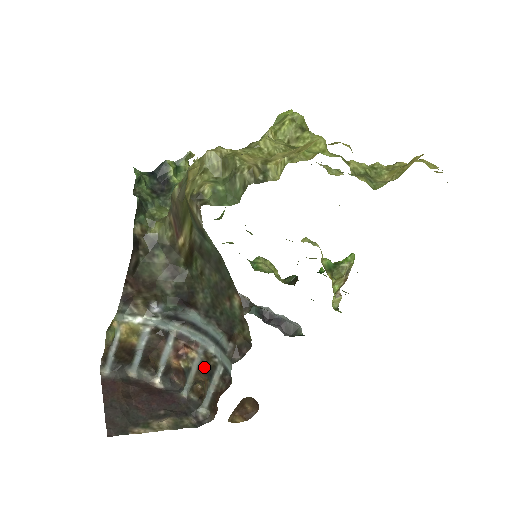
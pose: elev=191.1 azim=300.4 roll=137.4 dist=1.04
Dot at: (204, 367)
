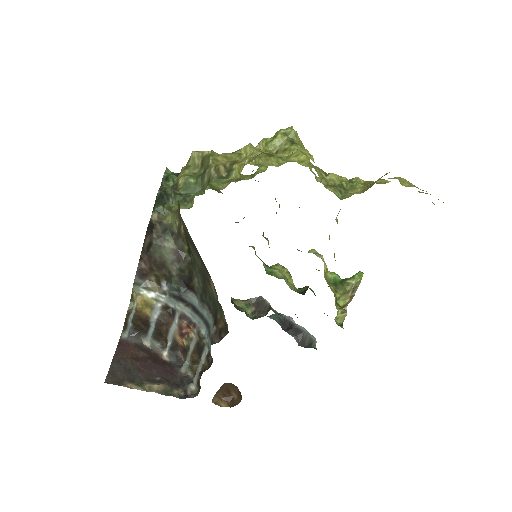
Dot at: (198, 347)
